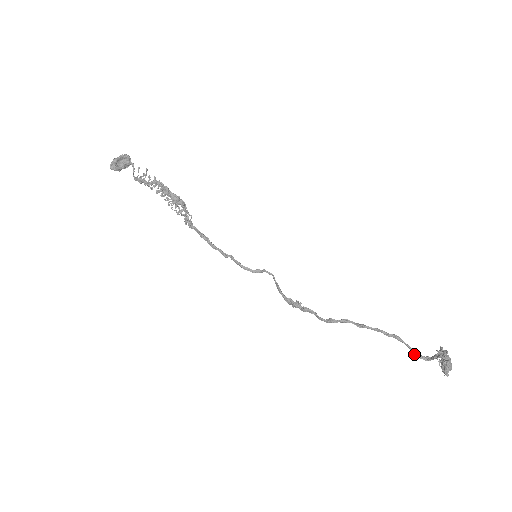
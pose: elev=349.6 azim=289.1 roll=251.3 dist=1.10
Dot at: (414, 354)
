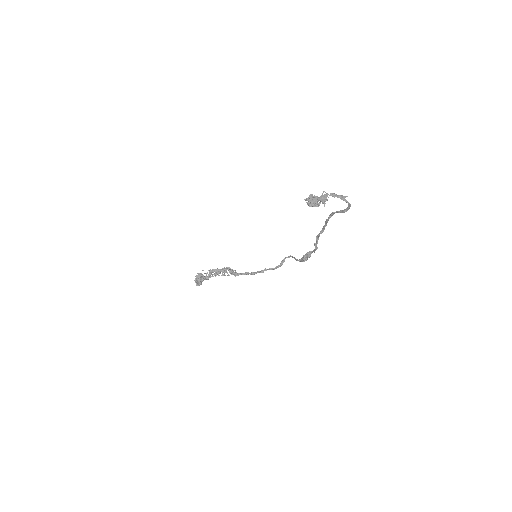
Dot at: (342, 212)
